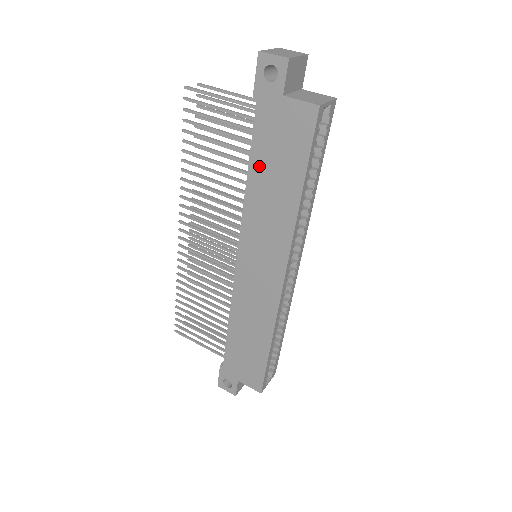
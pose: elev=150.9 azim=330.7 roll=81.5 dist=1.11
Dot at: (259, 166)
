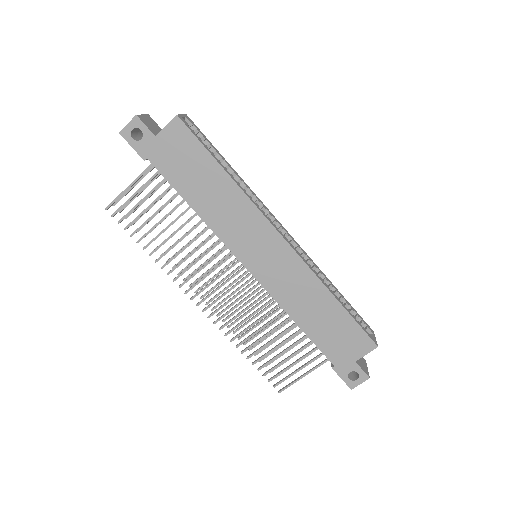
Dot at: (188, 191)
